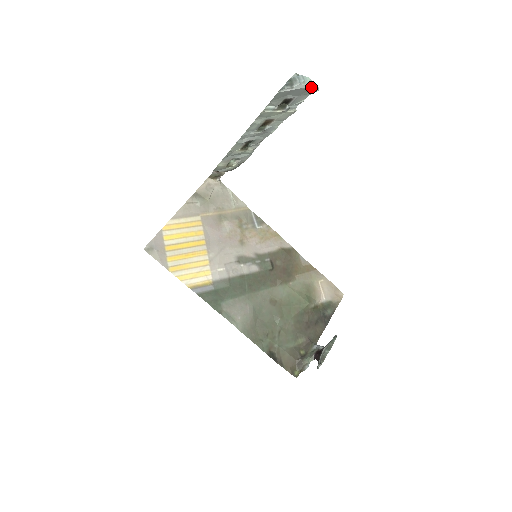
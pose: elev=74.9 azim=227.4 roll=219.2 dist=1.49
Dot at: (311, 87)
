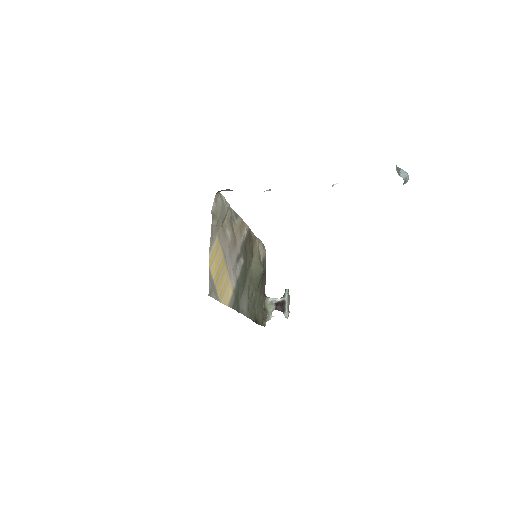
Dot at: occluded
